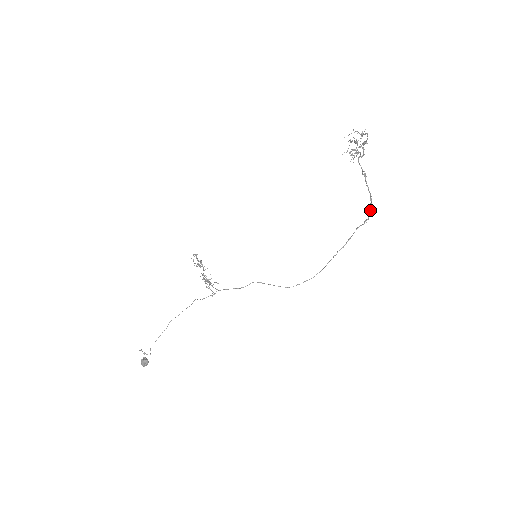
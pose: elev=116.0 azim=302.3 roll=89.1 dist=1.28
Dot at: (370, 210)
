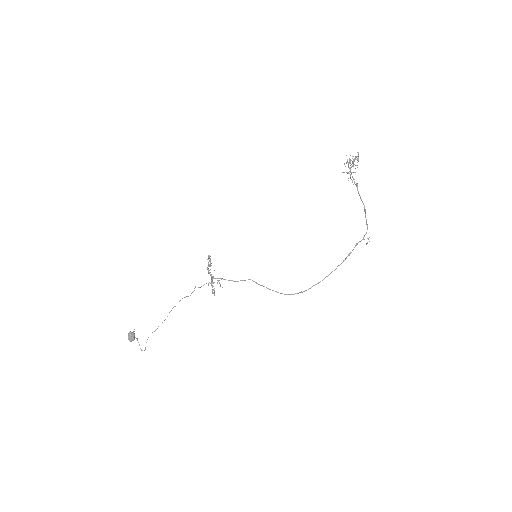
Dot at: (366, 223)
